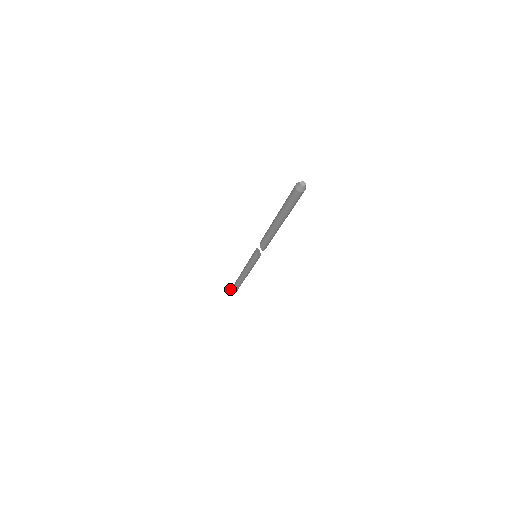
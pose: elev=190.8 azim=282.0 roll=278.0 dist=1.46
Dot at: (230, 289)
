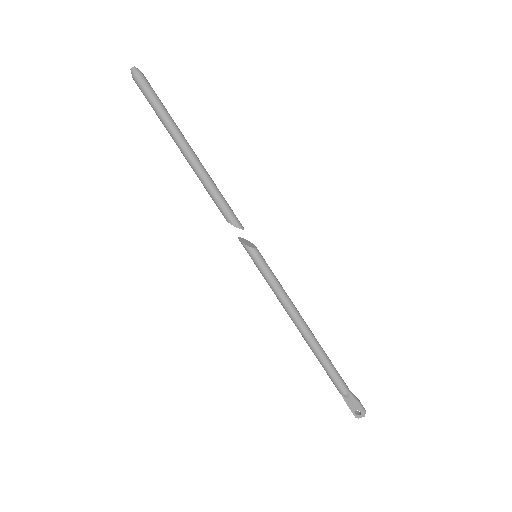
Dot at: (347, 405)
